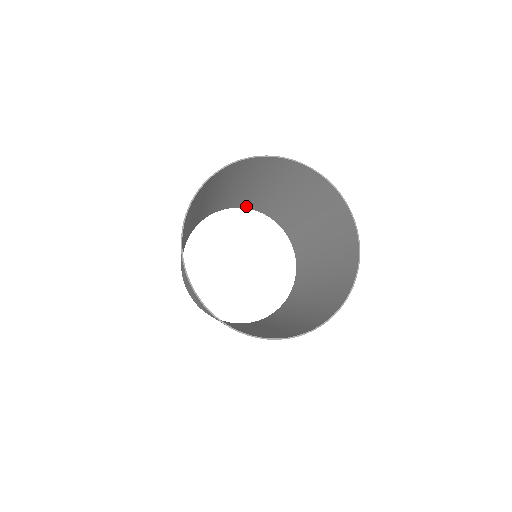
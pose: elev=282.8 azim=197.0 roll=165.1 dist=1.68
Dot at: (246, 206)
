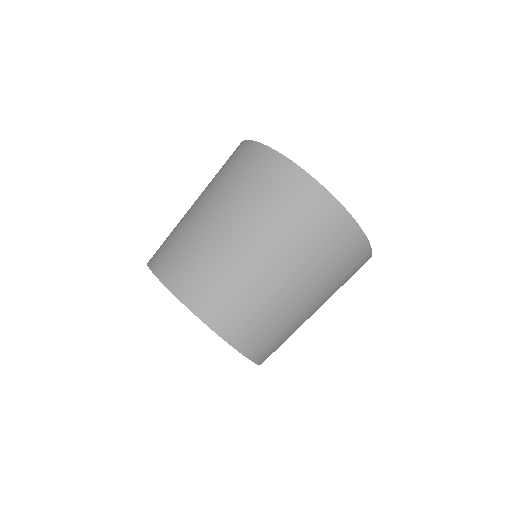
Dot at: occluded
